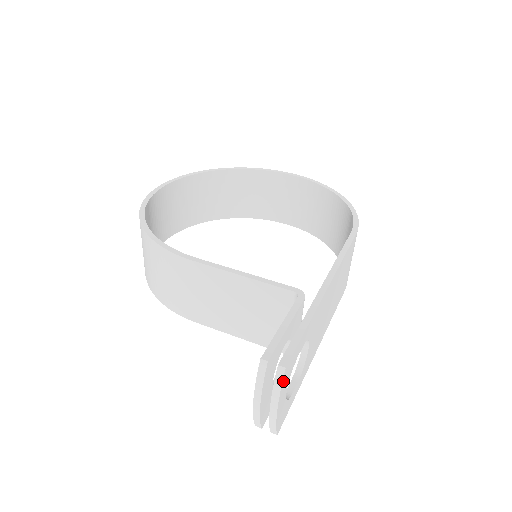
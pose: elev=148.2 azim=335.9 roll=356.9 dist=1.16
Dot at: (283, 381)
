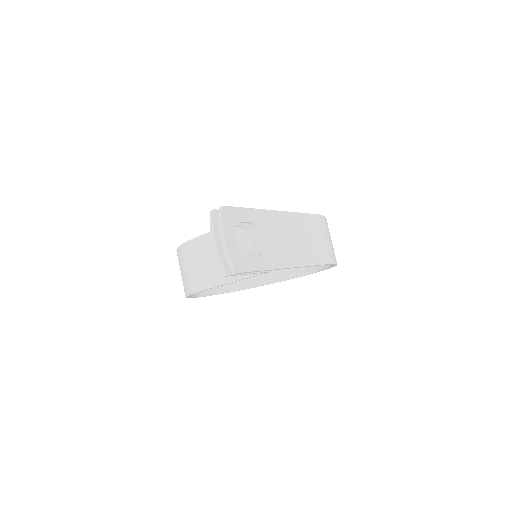
Dot at: (224, 216)
